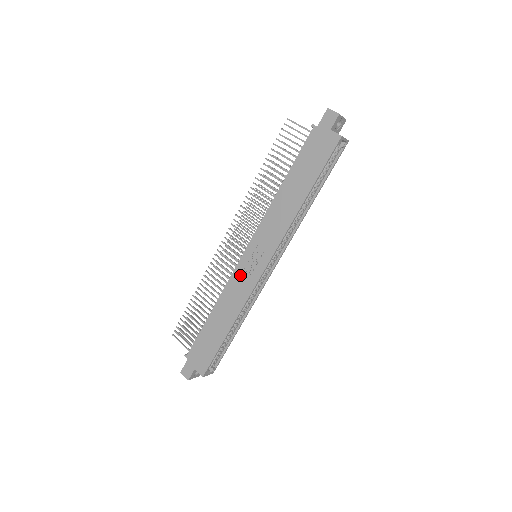
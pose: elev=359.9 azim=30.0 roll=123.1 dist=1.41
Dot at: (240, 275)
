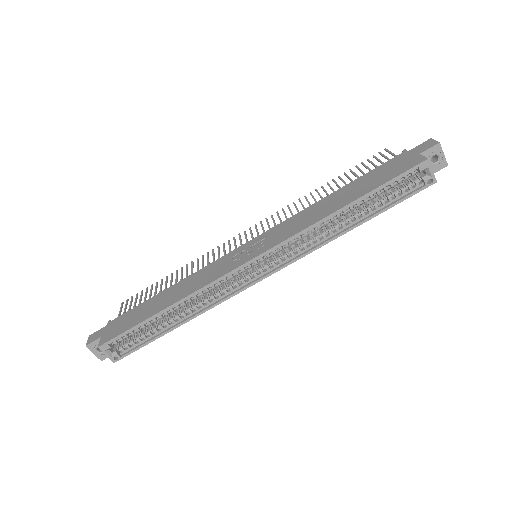
Dot at: (224, 261)
